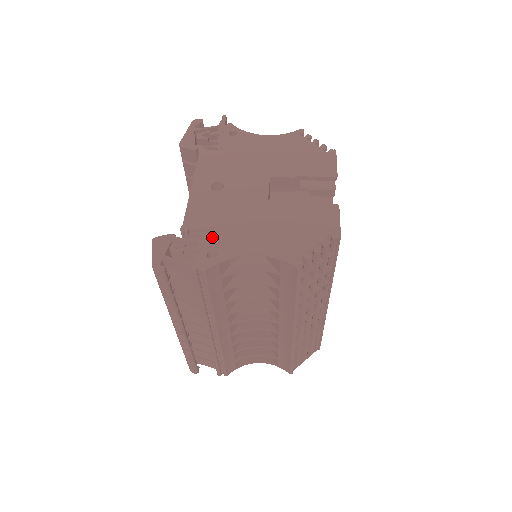
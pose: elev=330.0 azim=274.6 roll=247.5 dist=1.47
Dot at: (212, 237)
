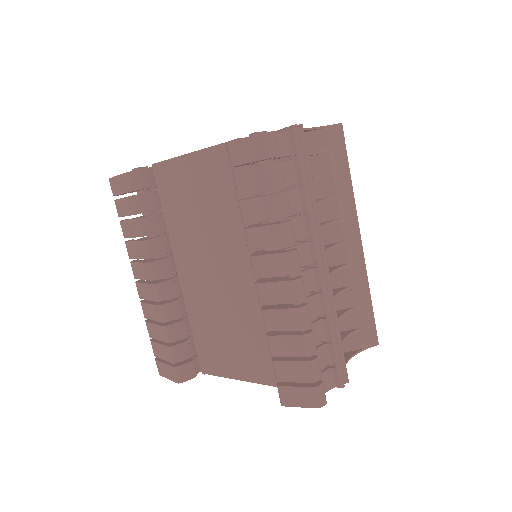
Dot at: occluded
